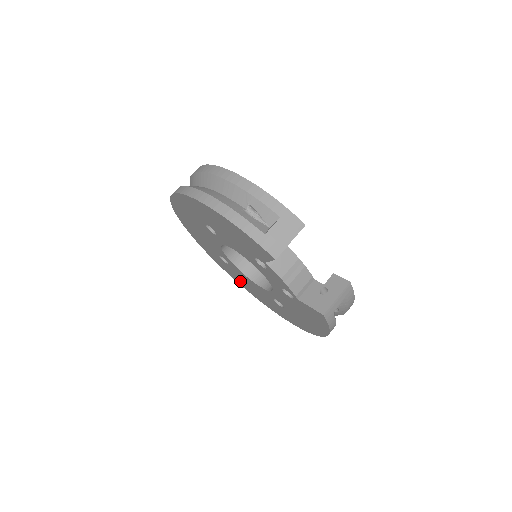
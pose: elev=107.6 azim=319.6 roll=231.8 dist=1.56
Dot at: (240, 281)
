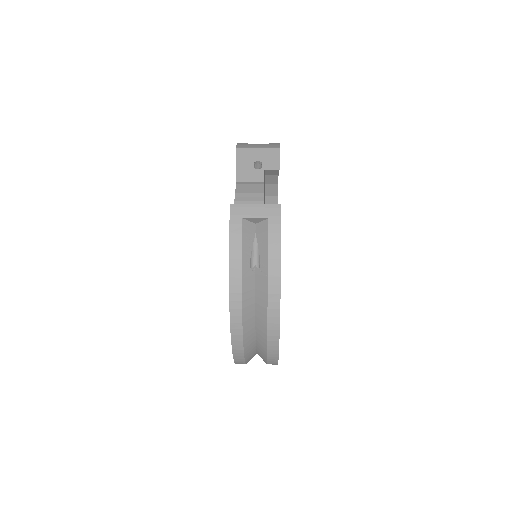
Dot at: occluded
